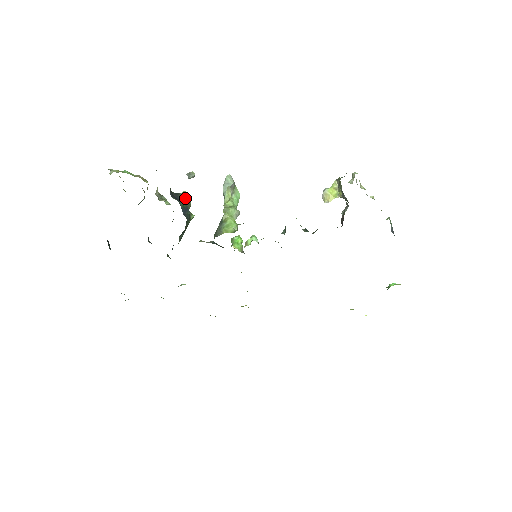
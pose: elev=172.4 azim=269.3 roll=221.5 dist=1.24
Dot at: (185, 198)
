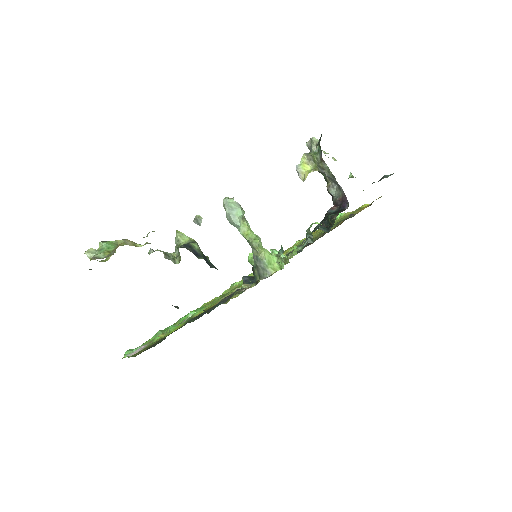
Dot at: (198, 246)
